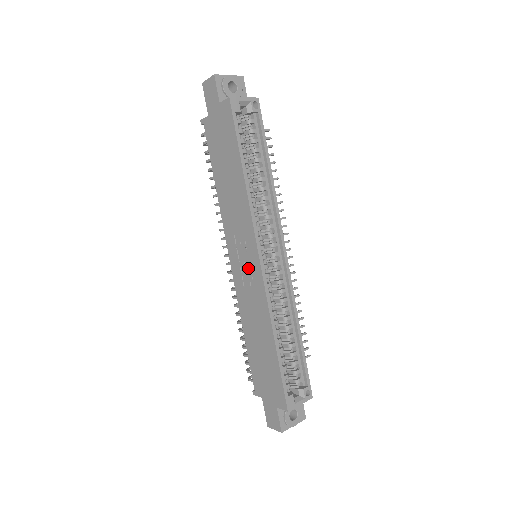
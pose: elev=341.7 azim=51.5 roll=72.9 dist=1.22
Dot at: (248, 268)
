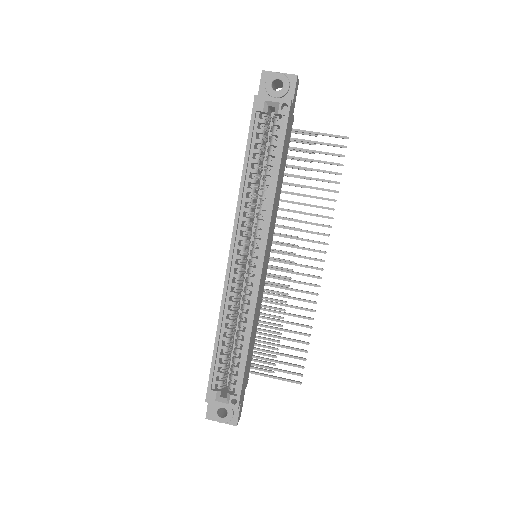
Dot at: occluded
